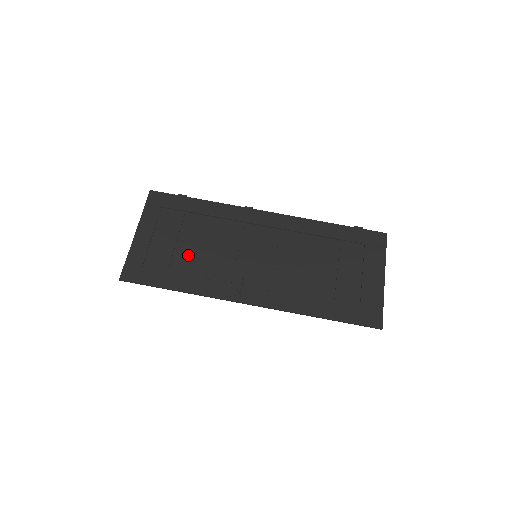
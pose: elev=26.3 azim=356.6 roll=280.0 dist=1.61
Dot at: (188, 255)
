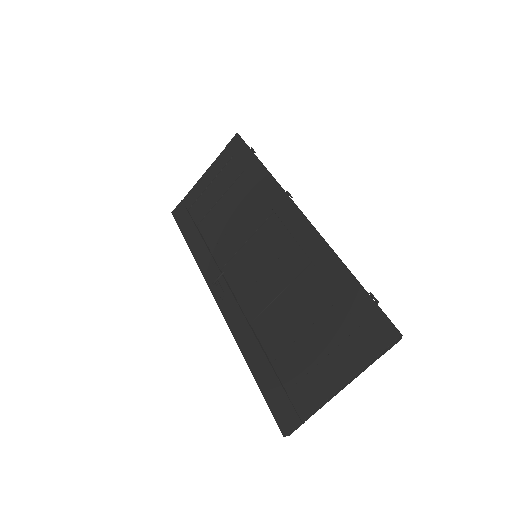
Dot at: (217, 219)
